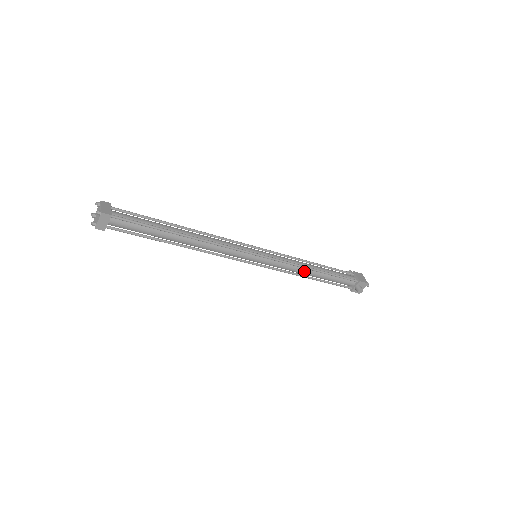
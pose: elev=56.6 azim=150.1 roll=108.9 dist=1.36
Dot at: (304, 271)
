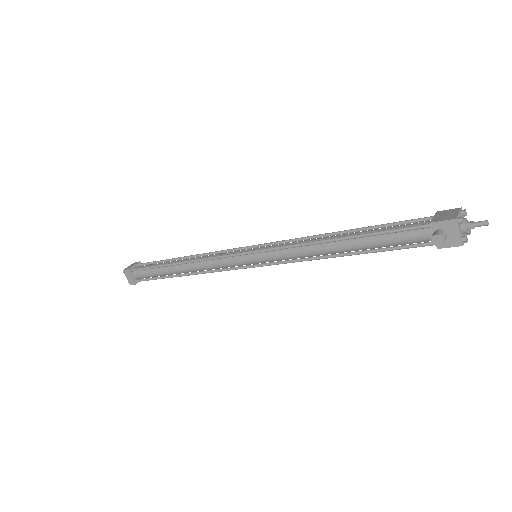
Dot at: (320, 249)
